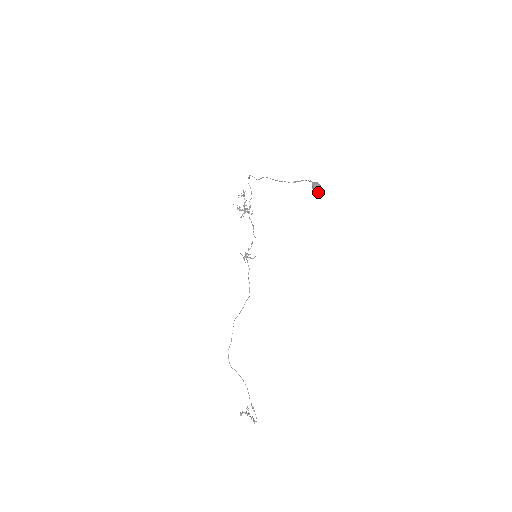
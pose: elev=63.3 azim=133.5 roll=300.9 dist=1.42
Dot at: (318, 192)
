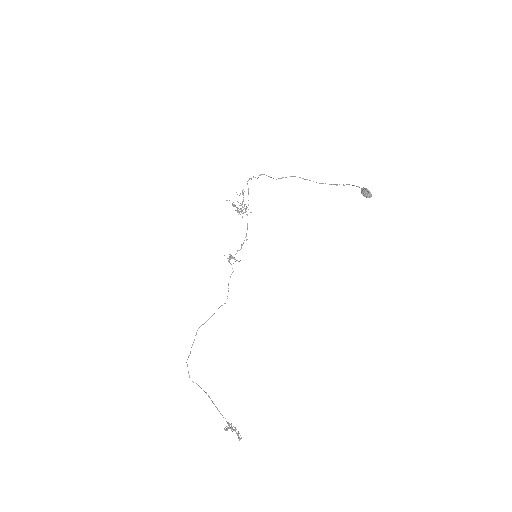
Dot at: (368, 197)
